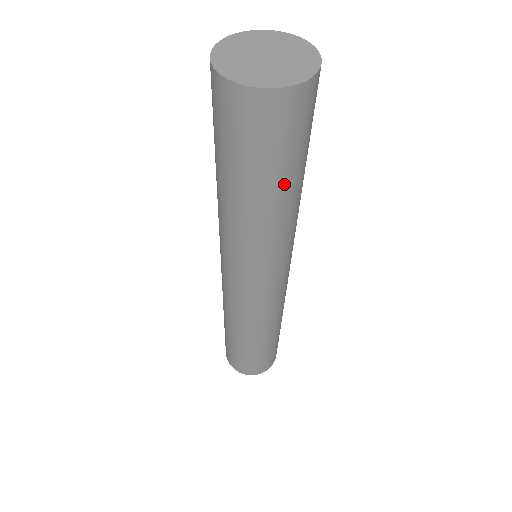
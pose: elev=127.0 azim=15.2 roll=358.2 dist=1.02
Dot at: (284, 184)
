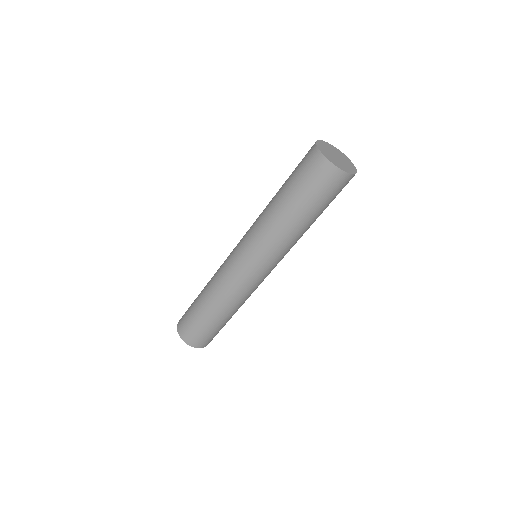
Dot at: (298, 207)
